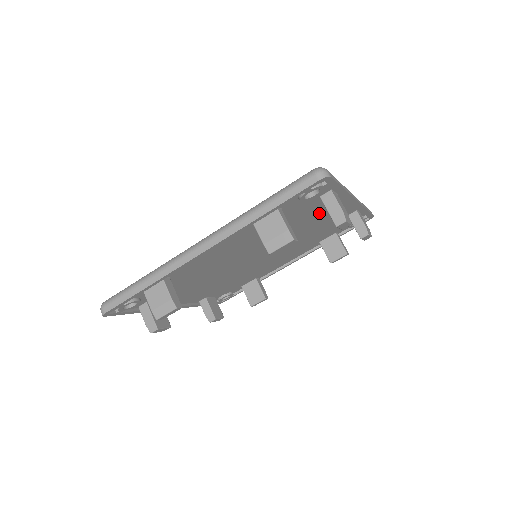
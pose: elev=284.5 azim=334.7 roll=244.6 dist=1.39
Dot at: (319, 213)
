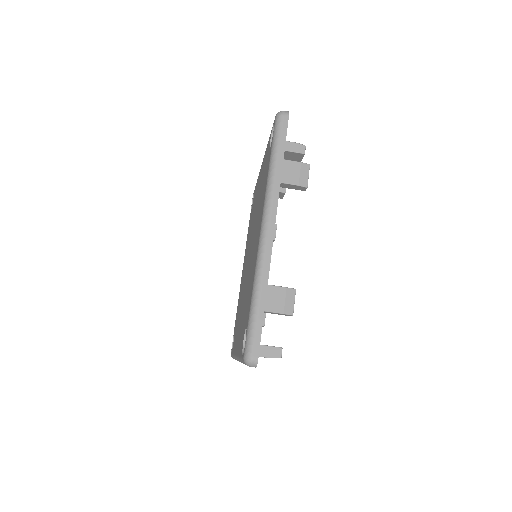
Dot at: occluded
